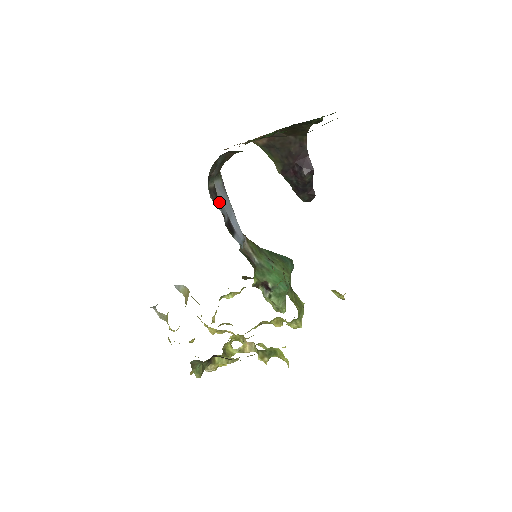
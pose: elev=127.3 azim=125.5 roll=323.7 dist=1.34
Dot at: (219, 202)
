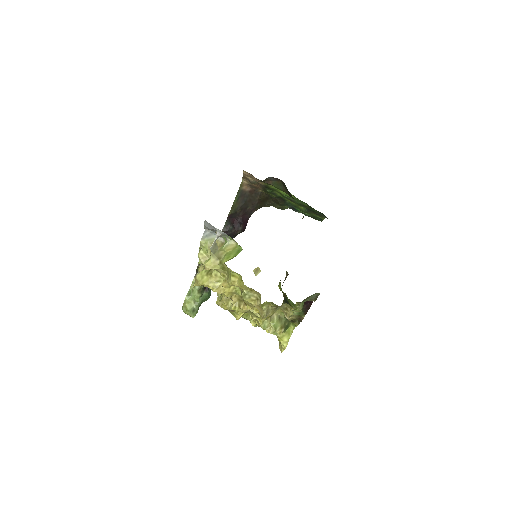
Dot at: occluded
